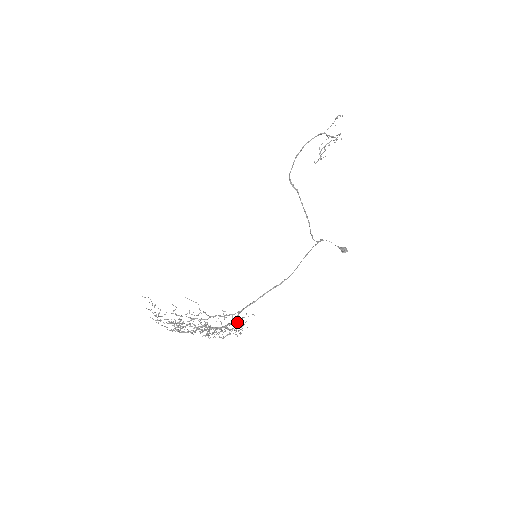
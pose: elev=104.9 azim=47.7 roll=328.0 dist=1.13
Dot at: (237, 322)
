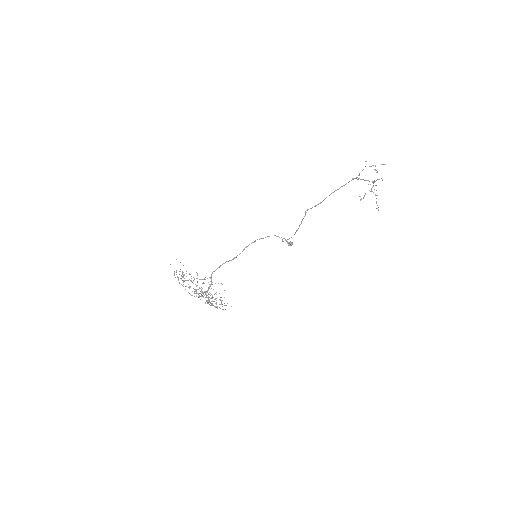
Dot at: (210, 286)
